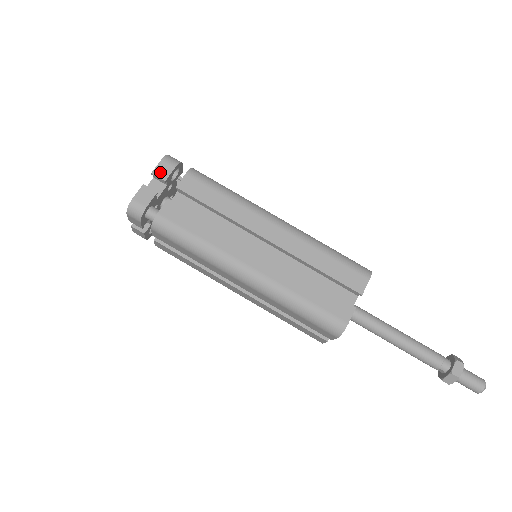
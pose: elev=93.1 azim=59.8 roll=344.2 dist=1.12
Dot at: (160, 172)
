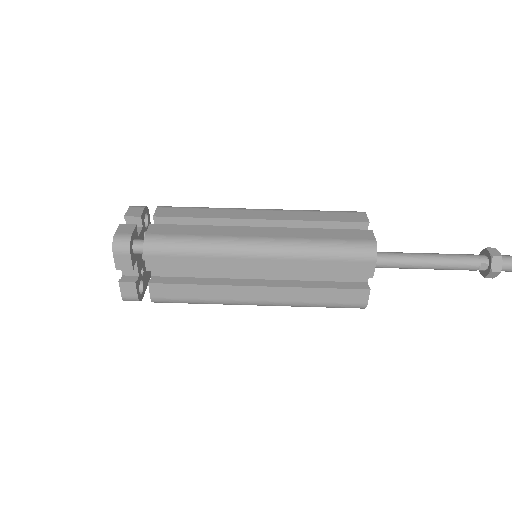
Dot at: (132, 213)
